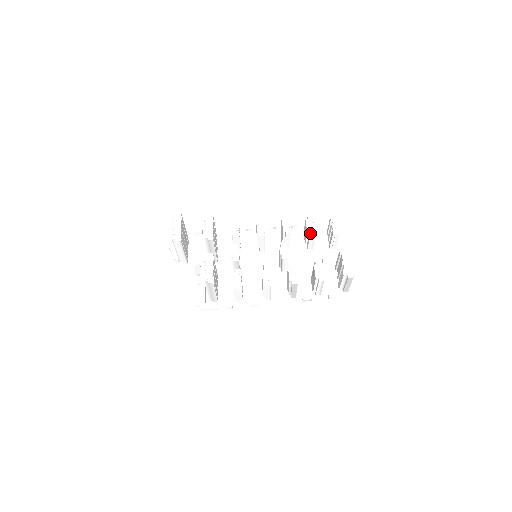
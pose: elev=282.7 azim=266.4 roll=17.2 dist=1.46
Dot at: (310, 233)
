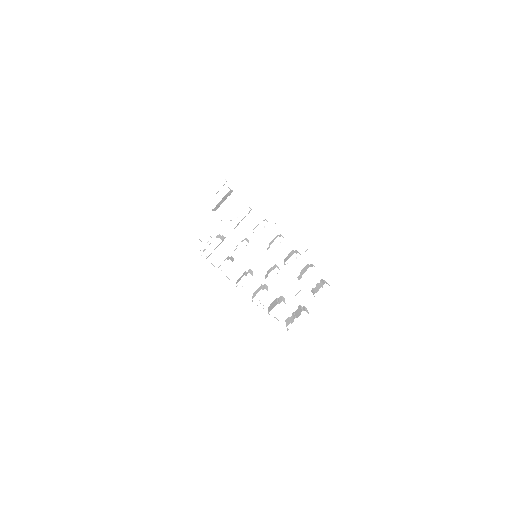
Dot at: (302, 279)
